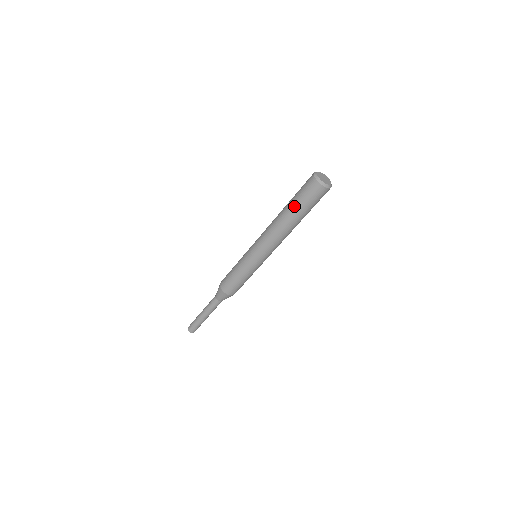
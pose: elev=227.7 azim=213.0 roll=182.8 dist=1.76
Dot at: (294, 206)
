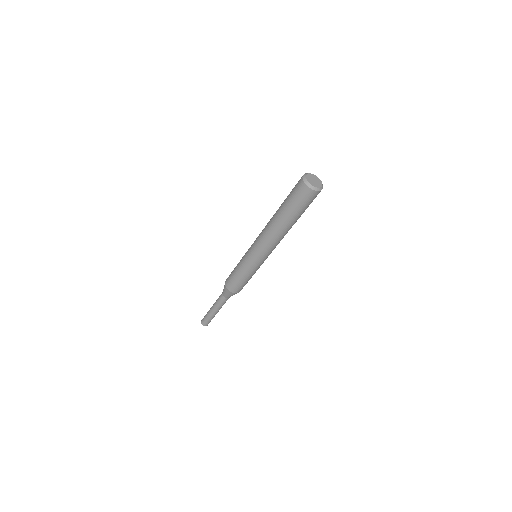
Dot at: (295, 216)
